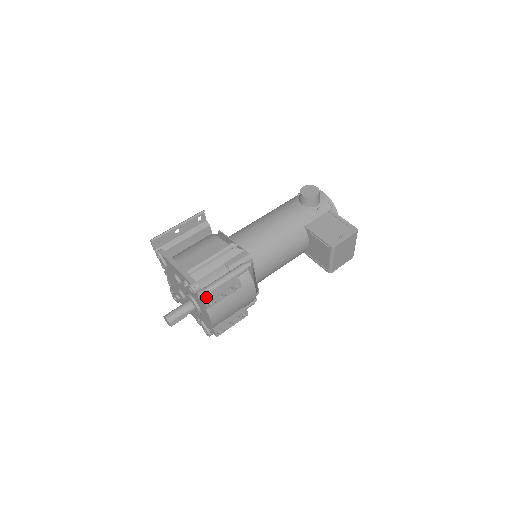
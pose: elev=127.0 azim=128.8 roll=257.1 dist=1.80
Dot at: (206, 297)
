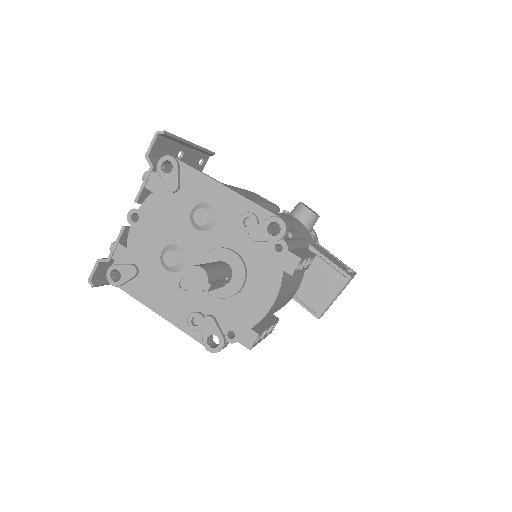
Dot at: (294, 252)
